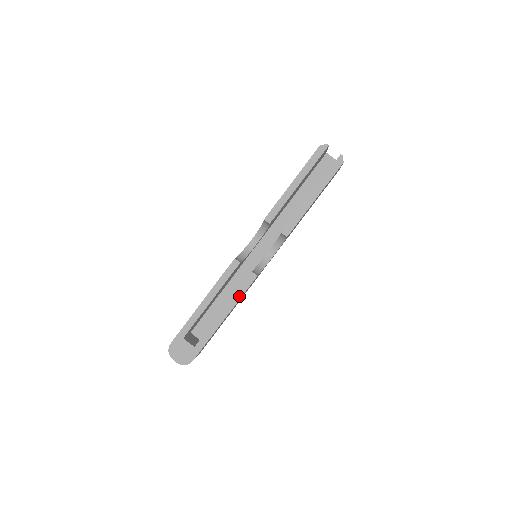
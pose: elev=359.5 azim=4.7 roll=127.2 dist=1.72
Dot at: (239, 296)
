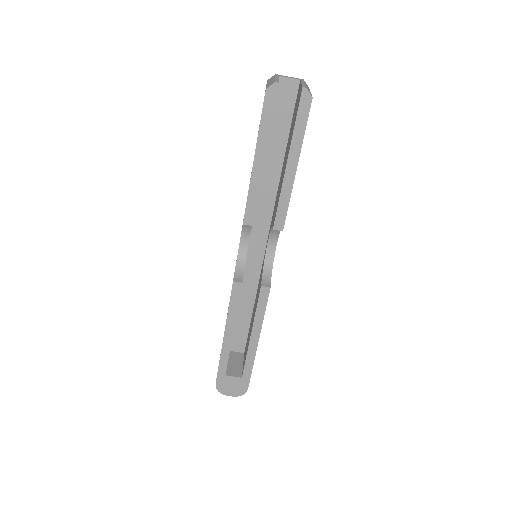
Dot at: (261, 316)
